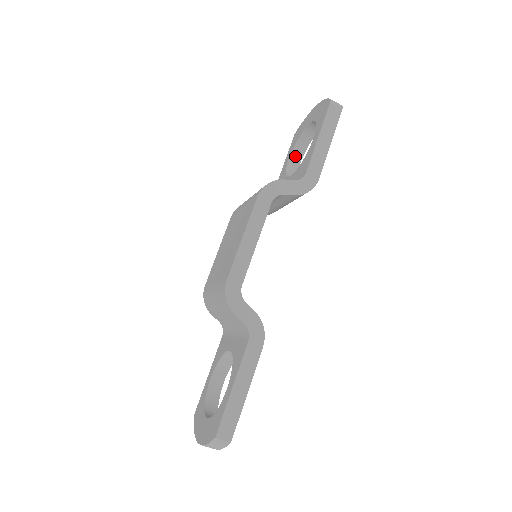
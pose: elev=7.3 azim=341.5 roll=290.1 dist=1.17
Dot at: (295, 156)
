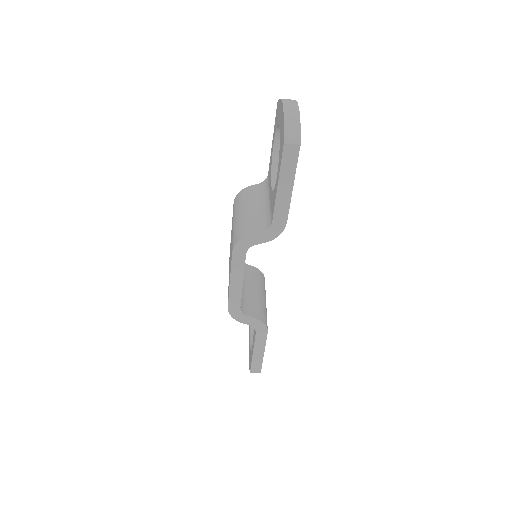
Dot at: occluded
